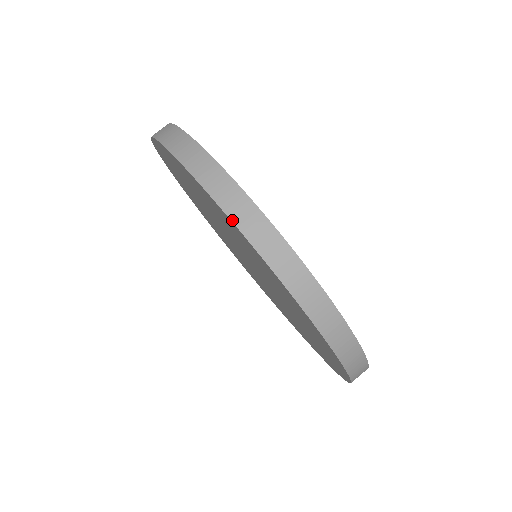
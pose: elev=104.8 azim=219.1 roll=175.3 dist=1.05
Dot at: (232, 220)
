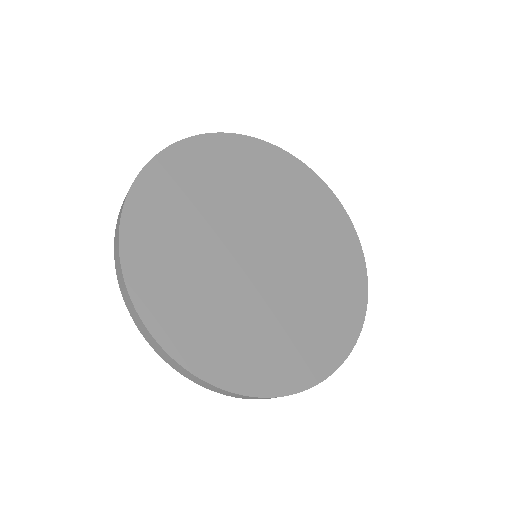
Dot at: (124, 300)
